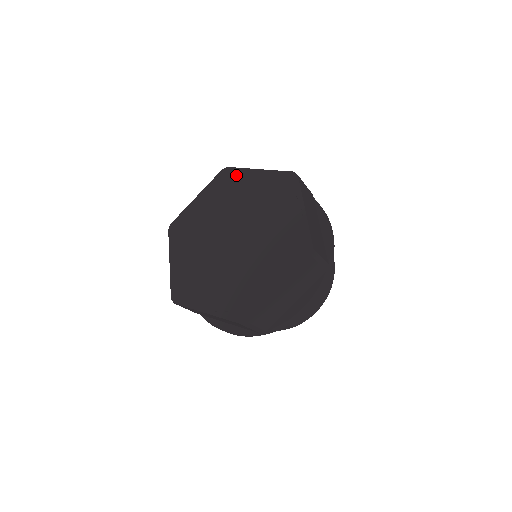
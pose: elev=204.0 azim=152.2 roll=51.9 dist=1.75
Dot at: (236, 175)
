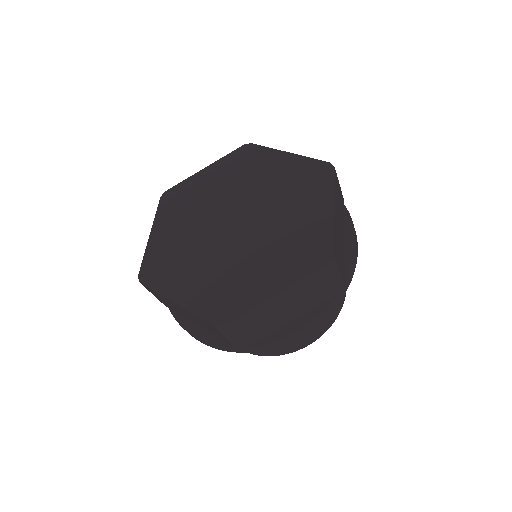
Dot at: (183, 187)
